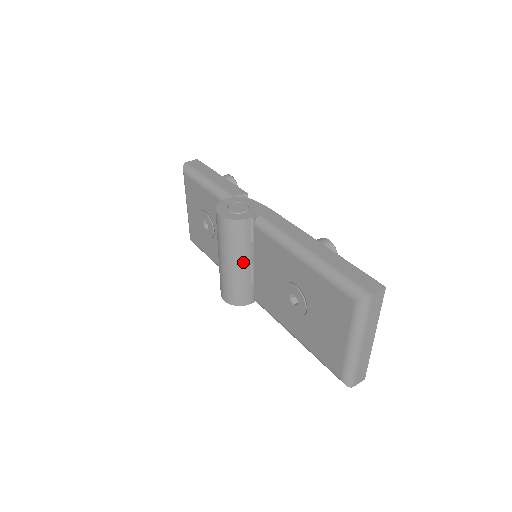
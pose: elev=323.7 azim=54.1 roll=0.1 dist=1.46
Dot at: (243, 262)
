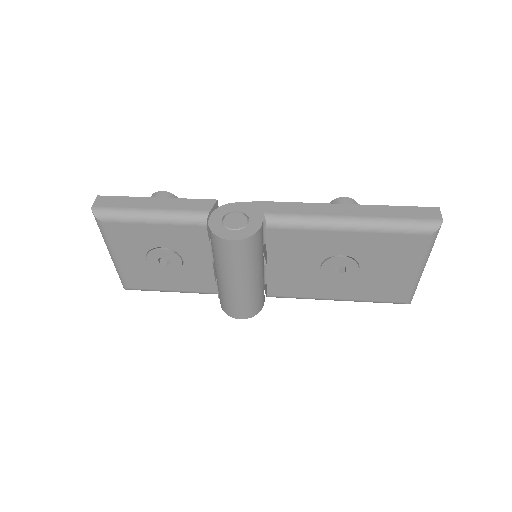
Dot at: (260, 270)
